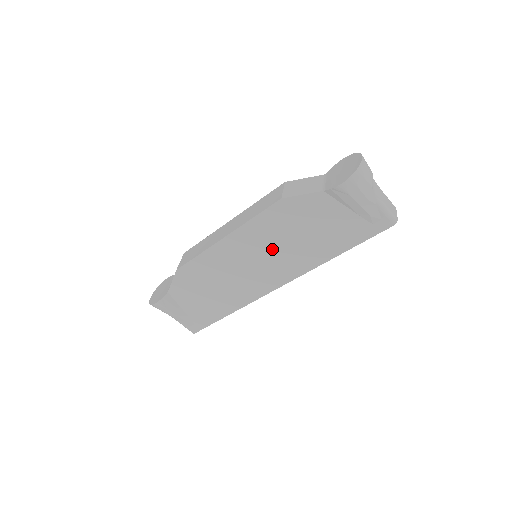
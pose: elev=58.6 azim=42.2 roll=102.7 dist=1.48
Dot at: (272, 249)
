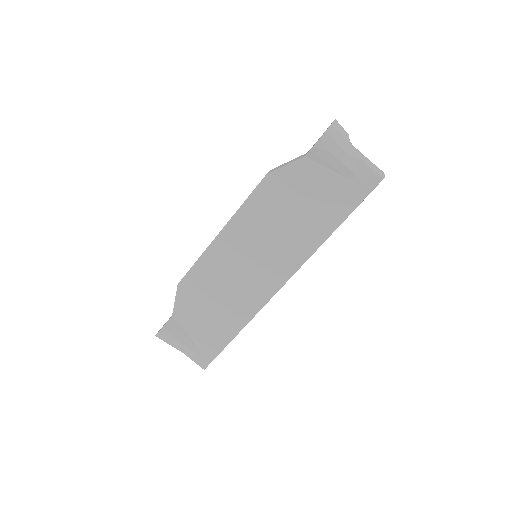
Dot at: (268, 237)
